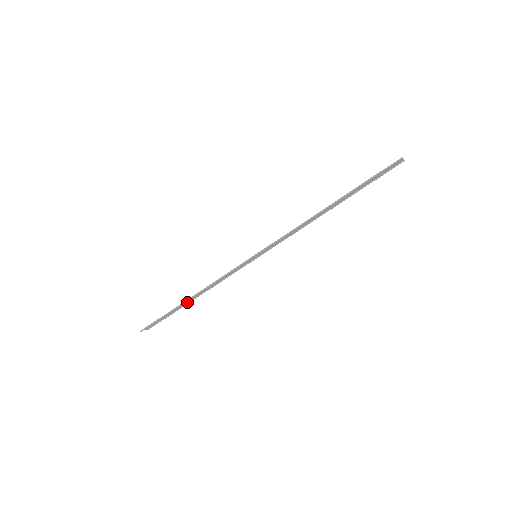
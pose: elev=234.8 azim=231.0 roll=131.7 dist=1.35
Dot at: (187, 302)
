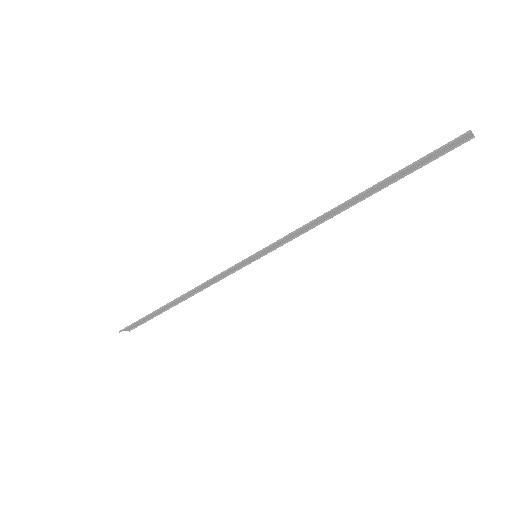
Dot at: (173, 304)
